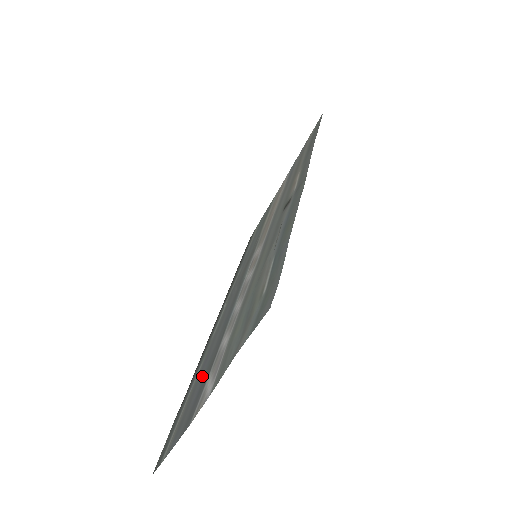
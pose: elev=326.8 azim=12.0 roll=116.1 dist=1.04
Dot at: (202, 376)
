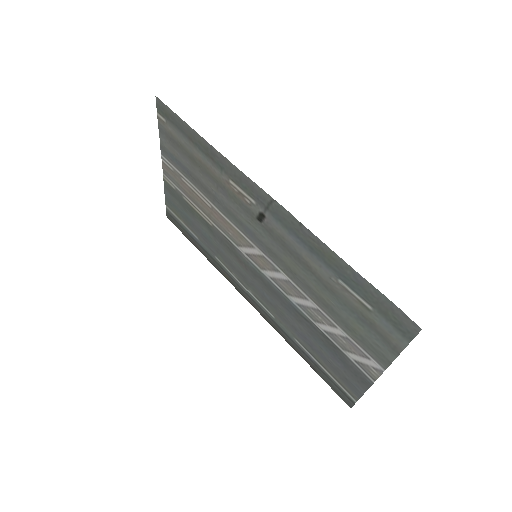
Dot at: (323, 350)
